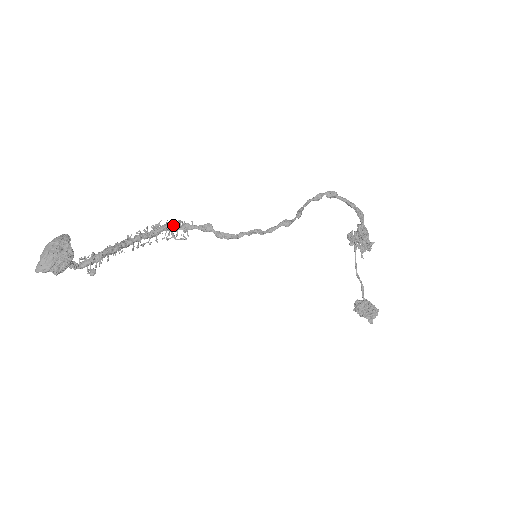
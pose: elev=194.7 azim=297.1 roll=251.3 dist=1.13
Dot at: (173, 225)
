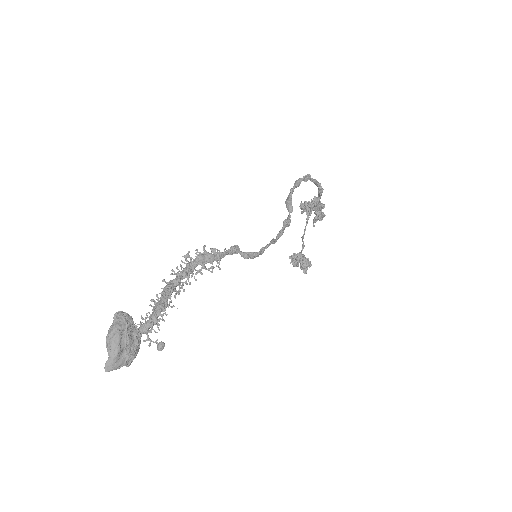
Dot at: (208, 257)
